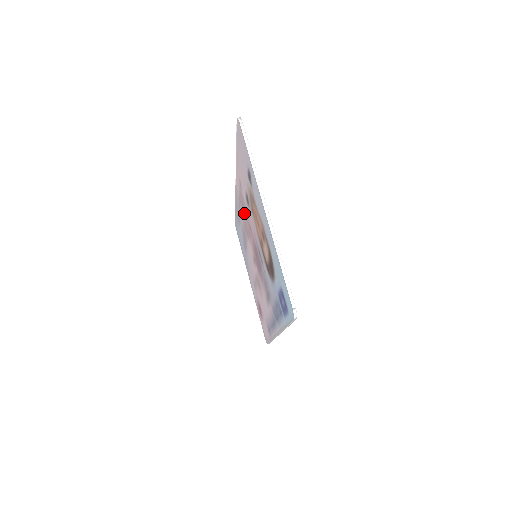
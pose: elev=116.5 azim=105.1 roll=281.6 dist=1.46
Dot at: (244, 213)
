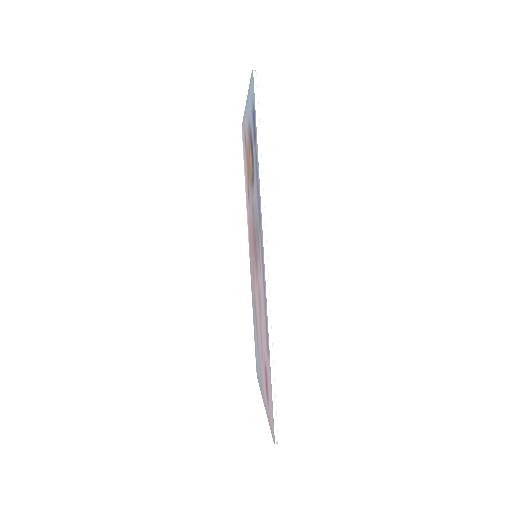
Dot at: occluded
